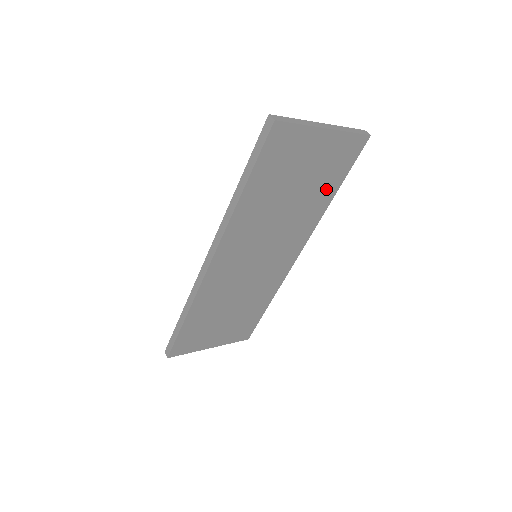
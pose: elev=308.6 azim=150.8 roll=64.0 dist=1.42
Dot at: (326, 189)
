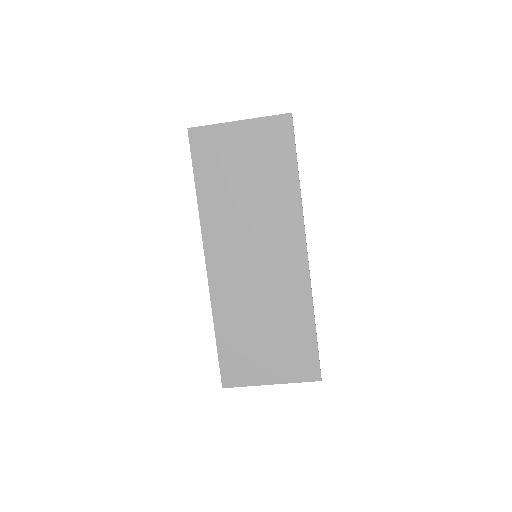
Dot at: (282, 172)
